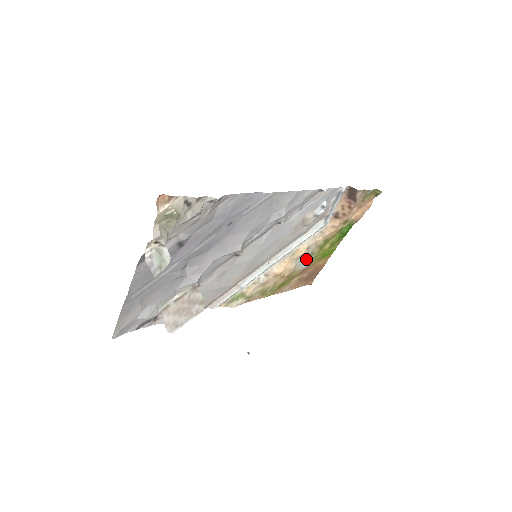
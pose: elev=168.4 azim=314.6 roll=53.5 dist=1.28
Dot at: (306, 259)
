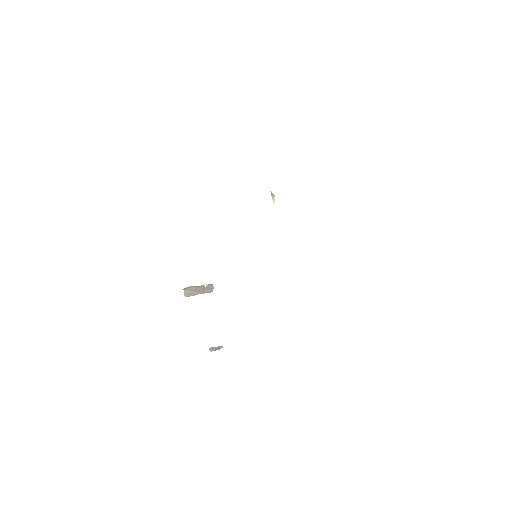
Dot at: occluded
